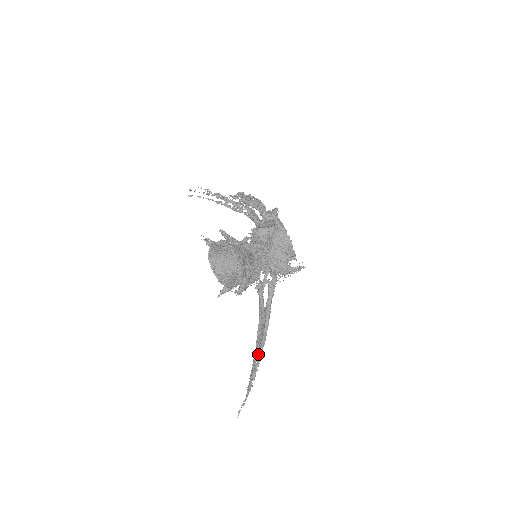
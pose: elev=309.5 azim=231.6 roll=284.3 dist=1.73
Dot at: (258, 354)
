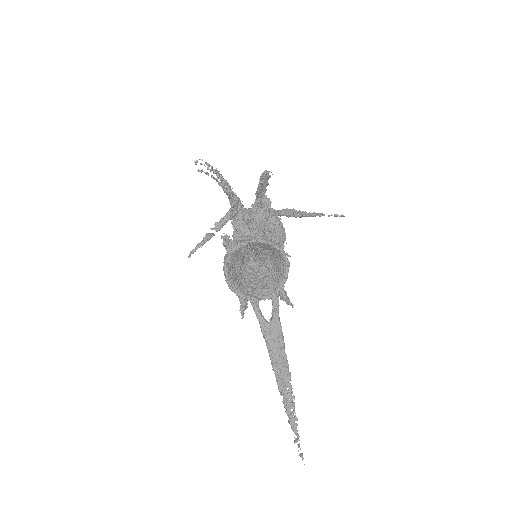
Dot at: (287, 378)
